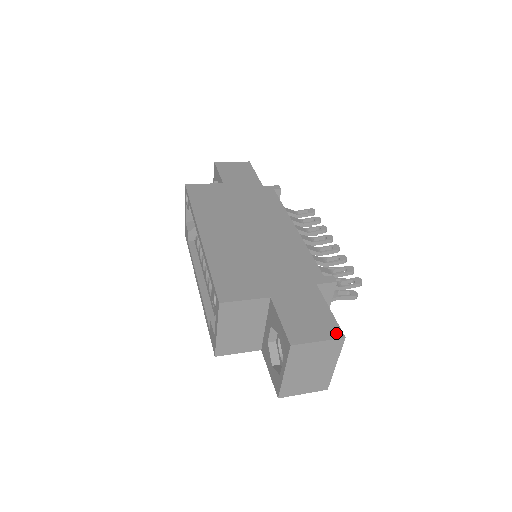
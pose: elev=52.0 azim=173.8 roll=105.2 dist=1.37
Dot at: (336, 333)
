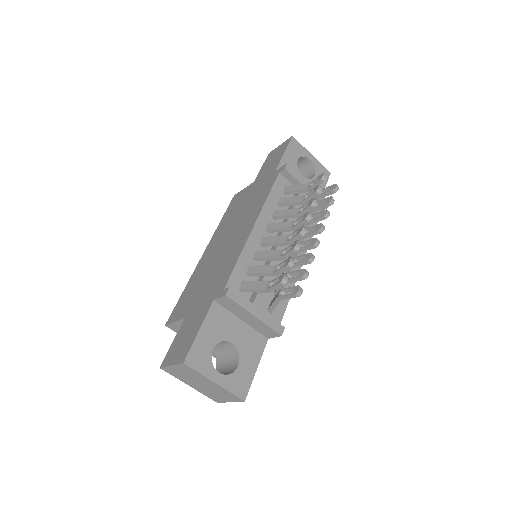
Dot at: (183, 358)
